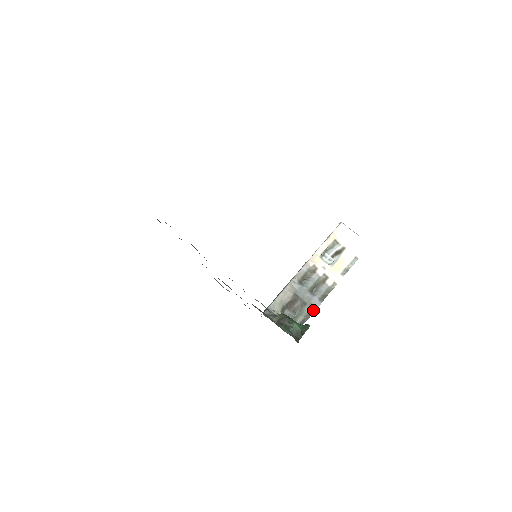
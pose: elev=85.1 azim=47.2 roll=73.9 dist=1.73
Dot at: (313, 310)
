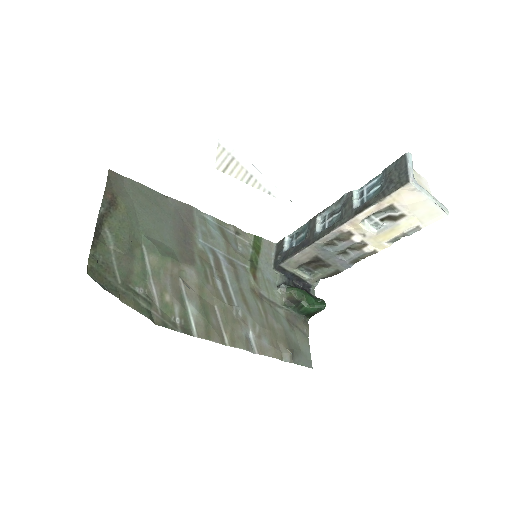
Dot at: (338, 271)
